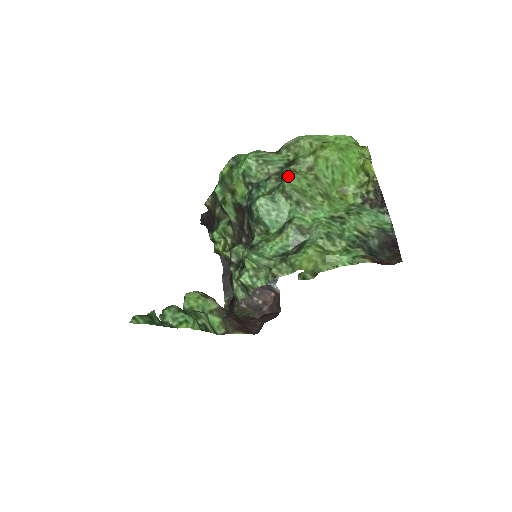
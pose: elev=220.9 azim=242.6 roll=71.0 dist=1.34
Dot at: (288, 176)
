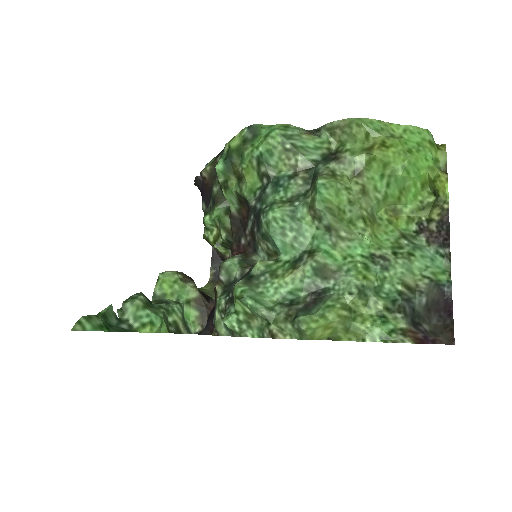
Dot at: (323, 185)
